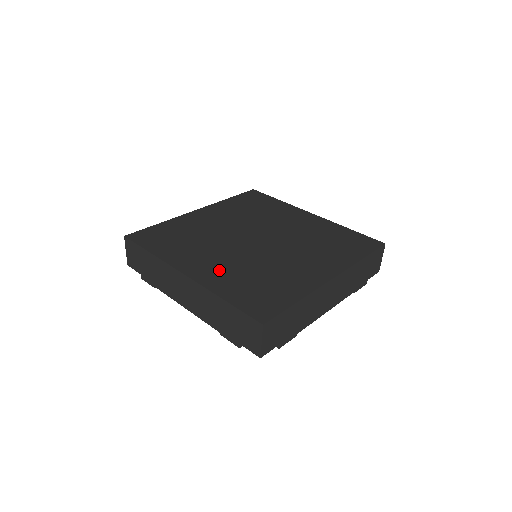
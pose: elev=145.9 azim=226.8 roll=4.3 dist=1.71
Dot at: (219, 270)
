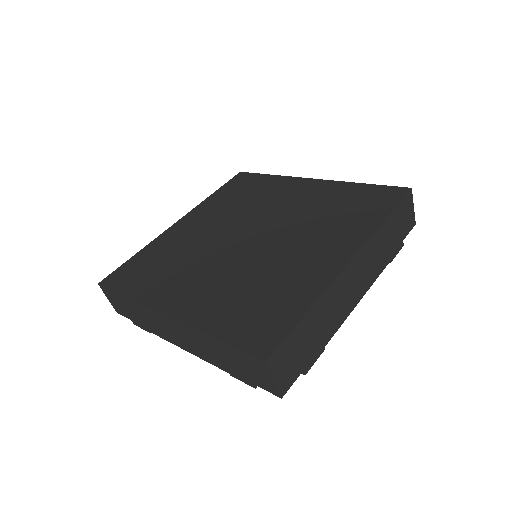
Dot at: (206, 295)
